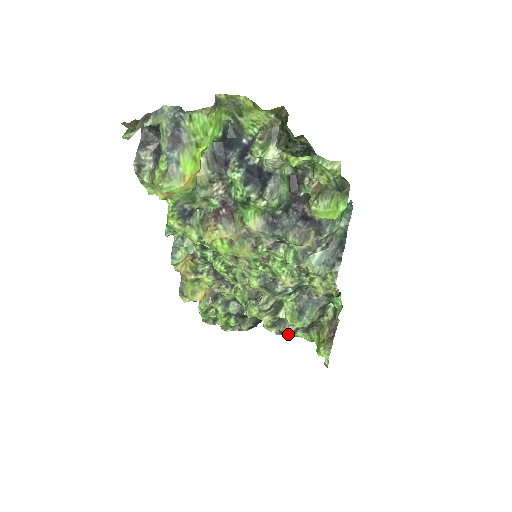
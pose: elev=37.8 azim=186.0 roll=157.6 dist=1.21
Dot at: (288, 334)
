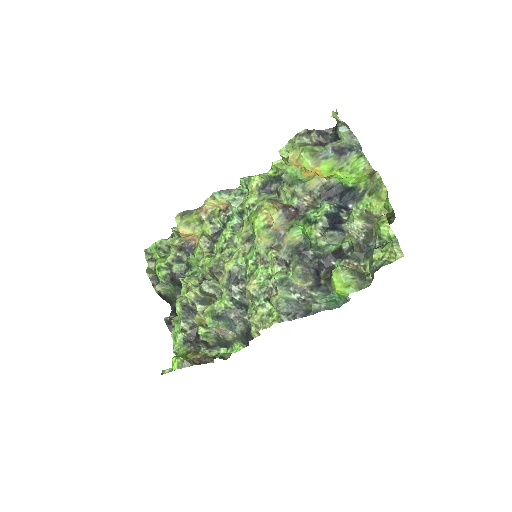
Dot at: (170, 329)
